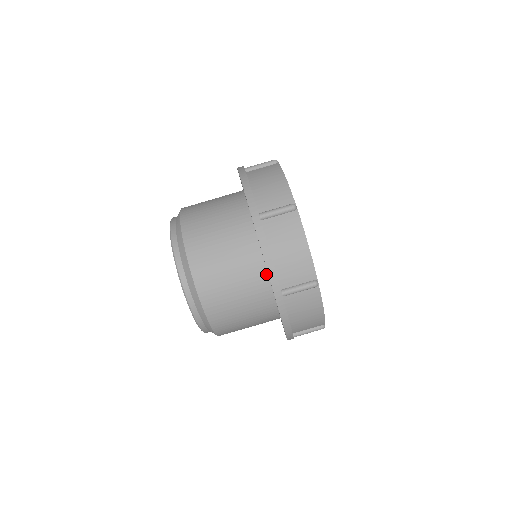
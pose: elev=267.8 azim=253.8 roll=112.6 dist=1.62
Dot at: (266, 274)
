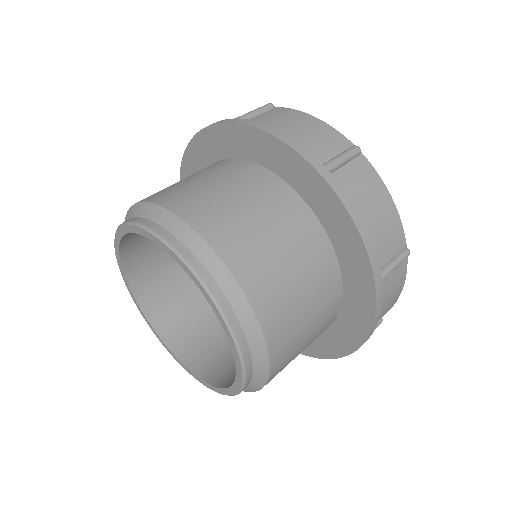
Dot at: (336, 261)
